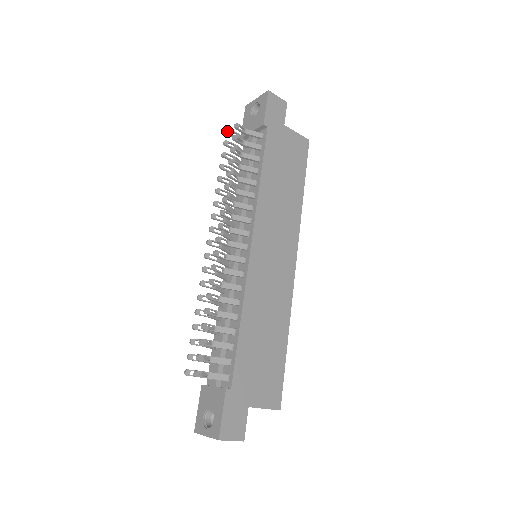
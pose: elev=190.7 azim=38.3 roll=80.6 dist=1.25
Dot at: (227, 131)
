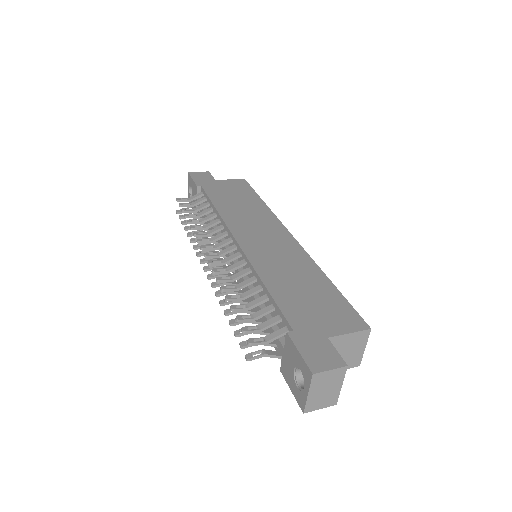
Dot at: (177, 212)
